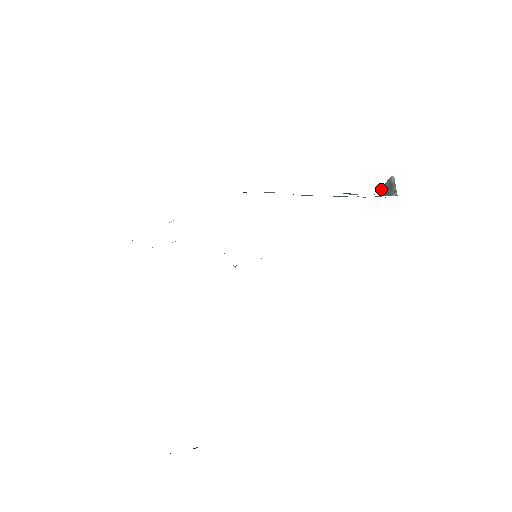
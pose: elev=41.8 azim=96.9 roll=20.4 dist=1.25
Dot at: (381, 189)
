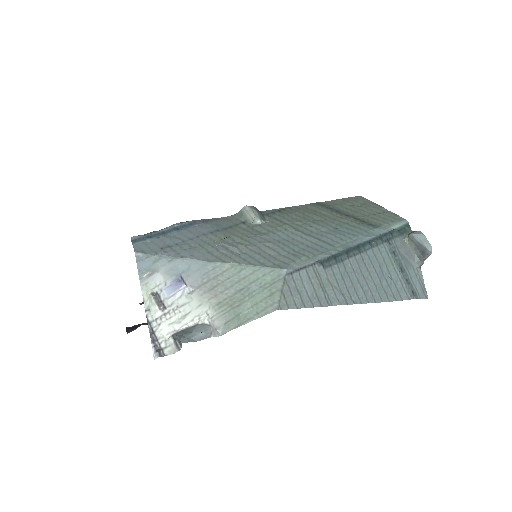
Dot at: (412, 236)
